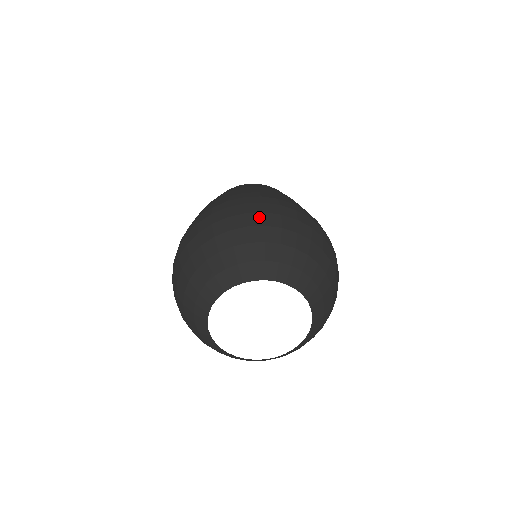
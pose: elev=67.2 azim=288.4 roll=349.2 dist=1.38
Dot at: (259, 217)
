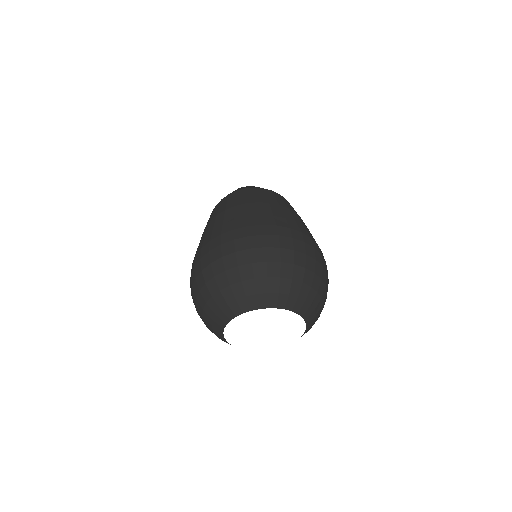
Dot at: (313, 263)
